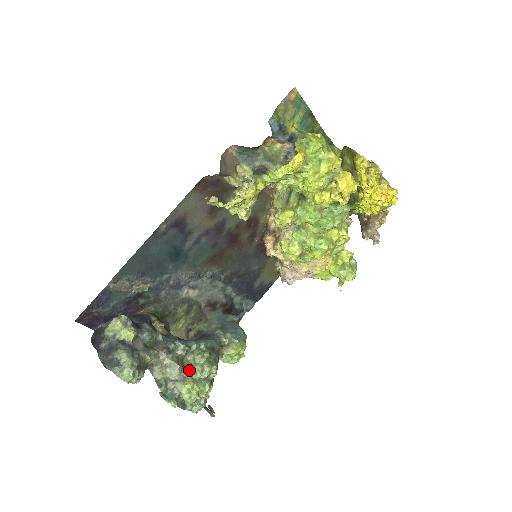
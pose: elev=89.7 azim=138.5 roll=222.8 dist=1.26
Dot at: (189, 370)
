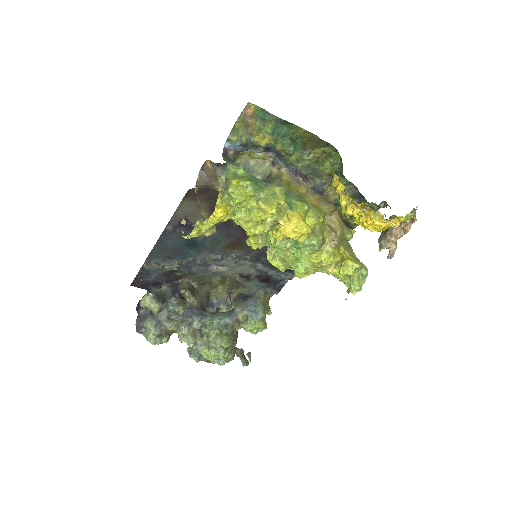
Dot at: (206, 339)
